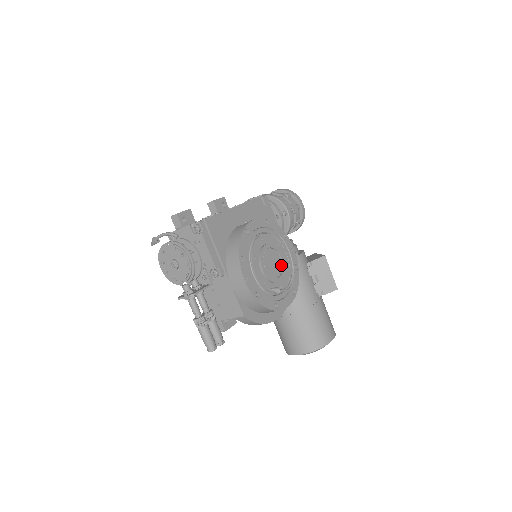
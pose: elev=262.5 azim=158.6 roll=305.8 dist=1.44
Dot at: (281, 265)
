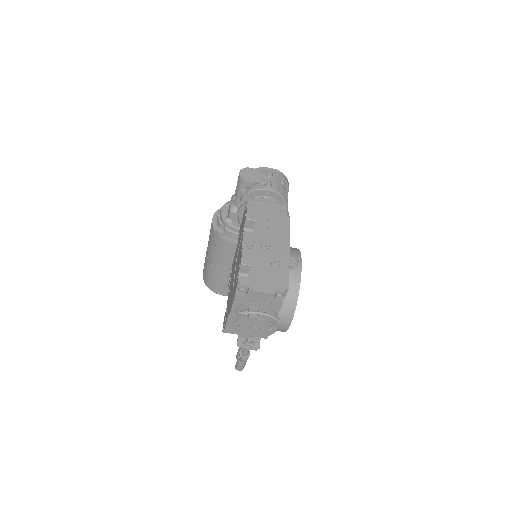
Dot at: occluded
